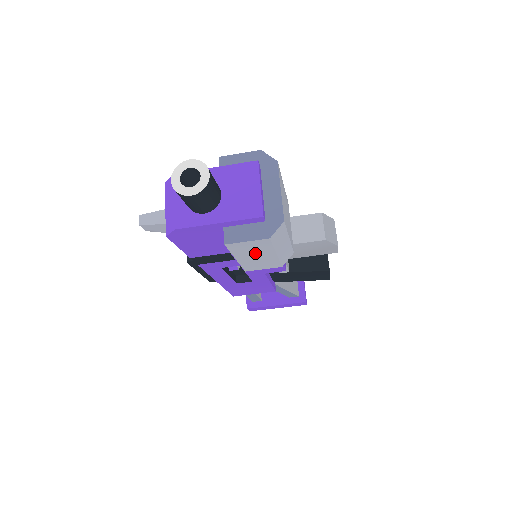
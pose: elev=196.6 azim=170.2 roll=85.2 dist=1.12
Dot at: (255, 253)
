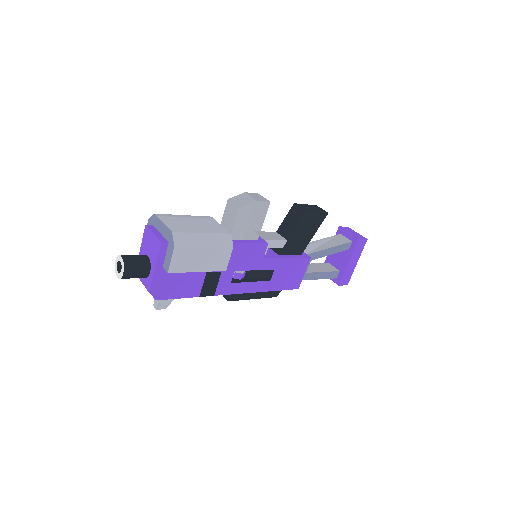
Dot at: (195, 259)
